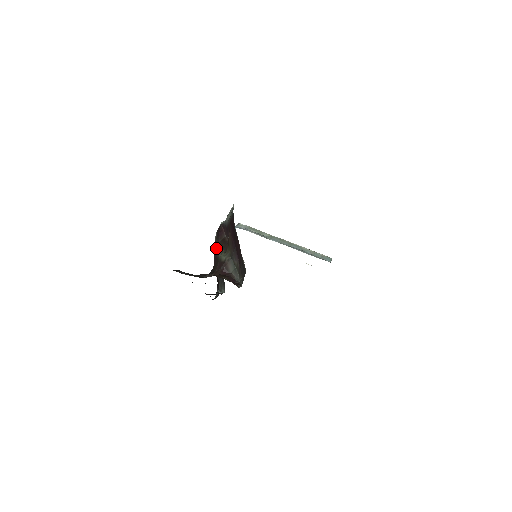
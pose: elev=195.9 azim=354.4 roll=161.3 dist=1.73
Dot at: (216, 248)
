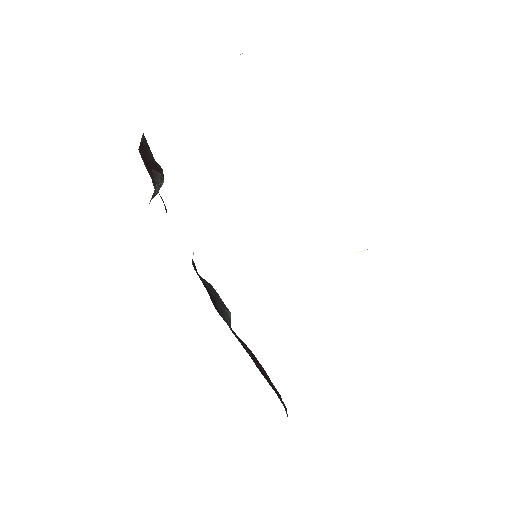
Dot at: occluded
